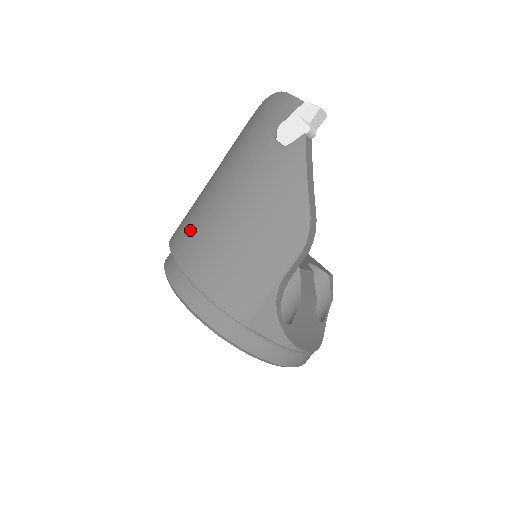
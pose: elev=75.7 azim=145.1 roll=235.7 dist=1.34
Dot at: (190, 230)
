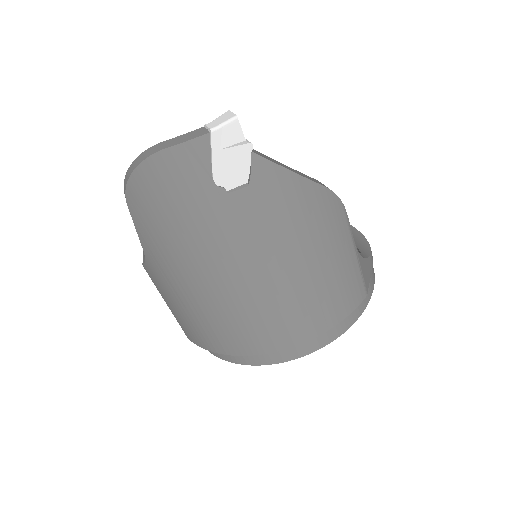
Dot at: (247, 329)
